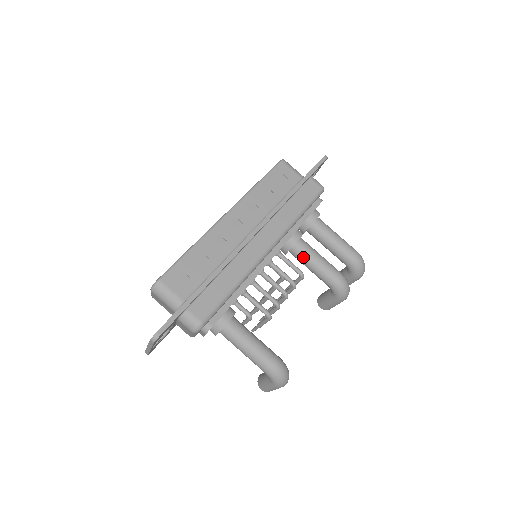
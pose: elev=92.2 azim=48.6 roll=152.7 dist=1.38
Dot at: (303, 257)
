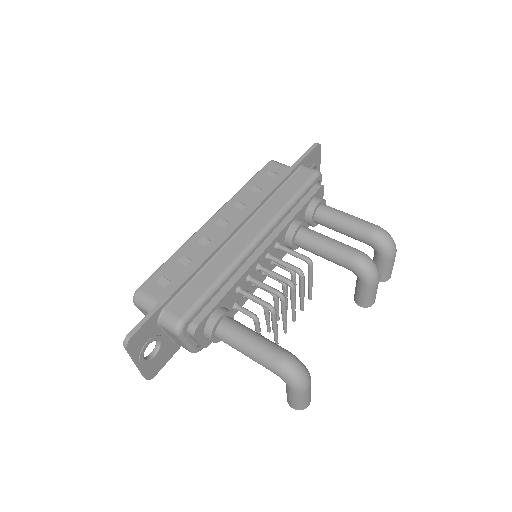
Dot at: (309, 244)
